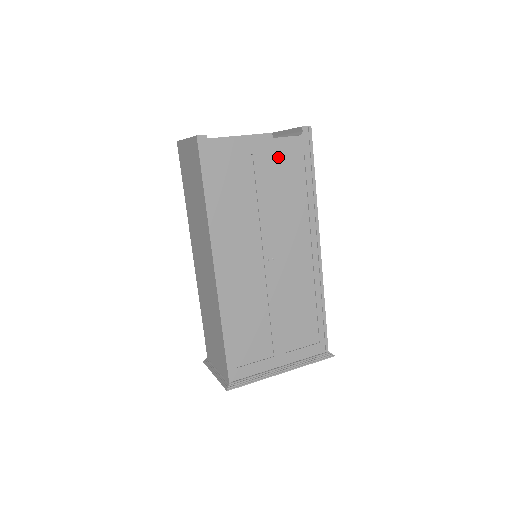
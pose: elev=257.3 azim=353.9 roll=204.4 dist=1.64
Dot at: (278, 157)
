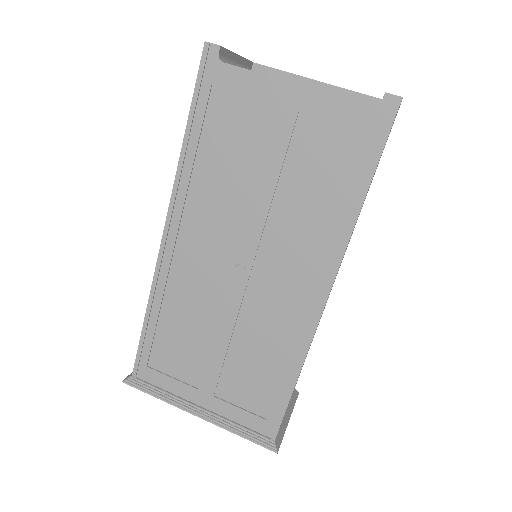
Dot at: (319, 126)
